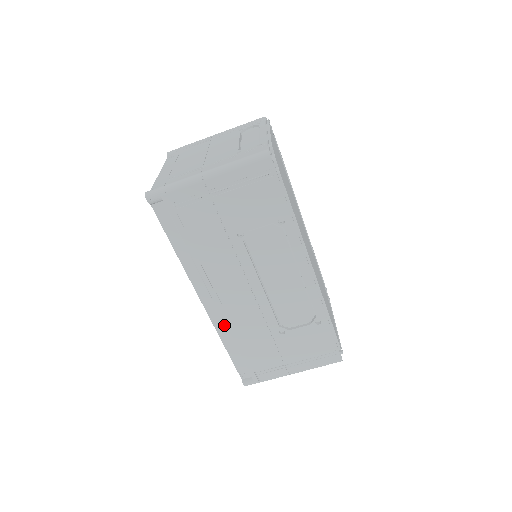
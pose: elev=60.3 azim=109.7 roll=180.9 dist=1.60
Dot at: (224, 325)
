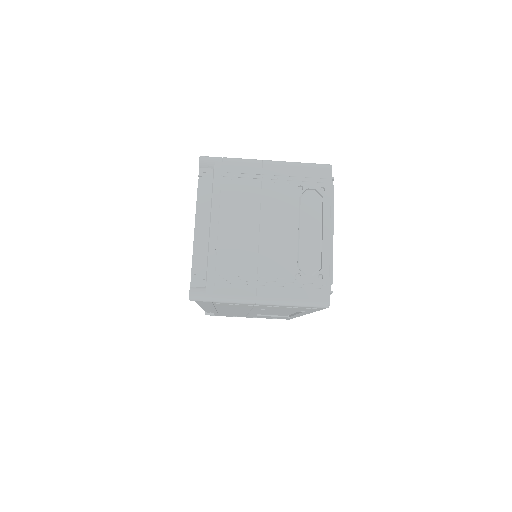
Dot at: occluded
